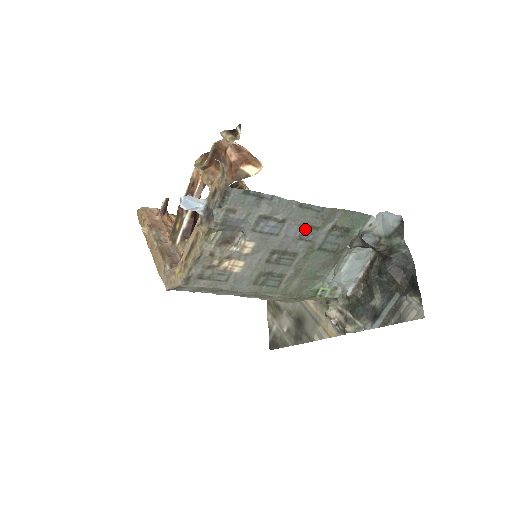
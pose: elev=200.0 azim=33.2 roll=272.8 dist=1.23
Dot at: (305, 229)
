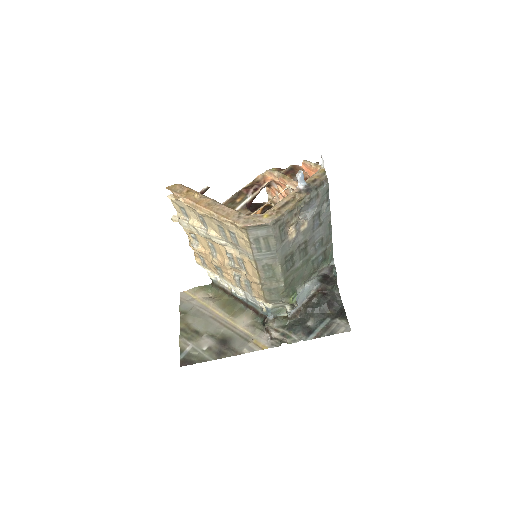
Dot at: (320, 240)
